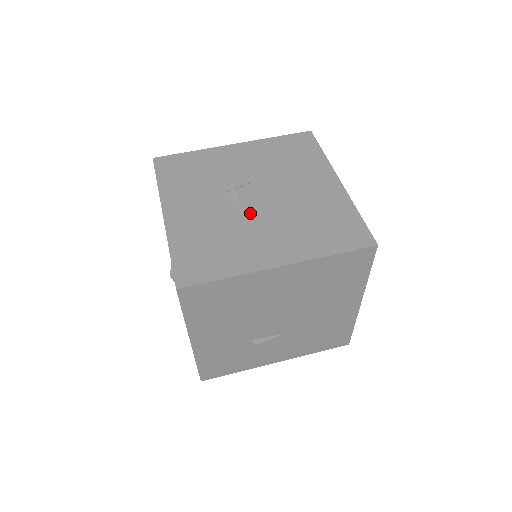
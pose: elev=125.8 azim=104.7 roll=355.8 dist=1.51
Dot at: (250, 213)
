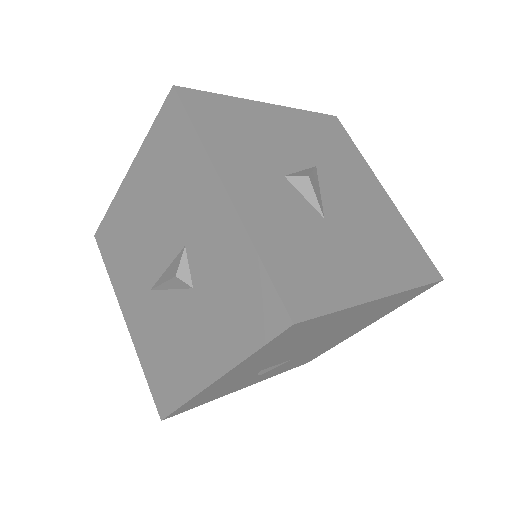
Dot at: (326, 214)
